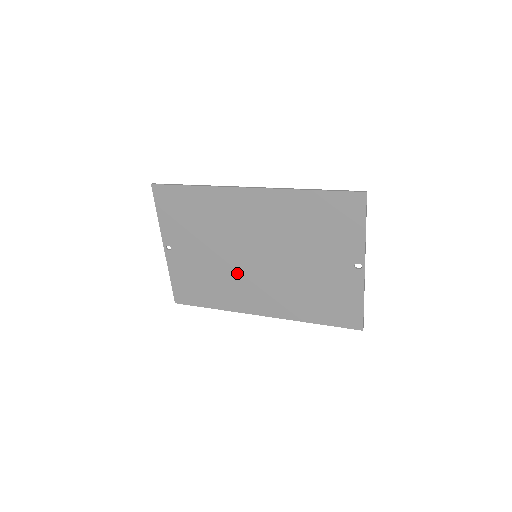
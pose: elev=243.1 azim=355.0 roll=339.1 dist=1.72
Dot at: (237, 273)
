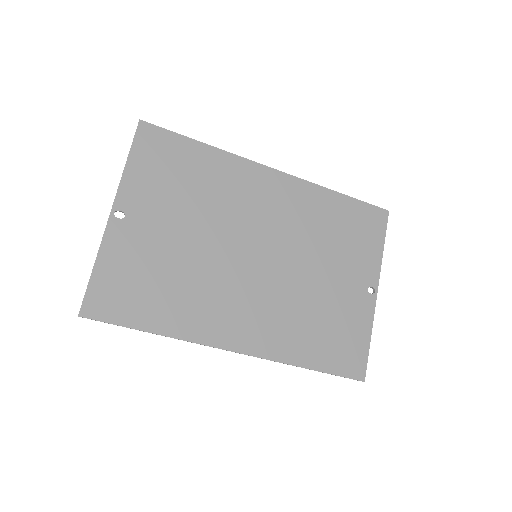
Dot at: (221, 276)
